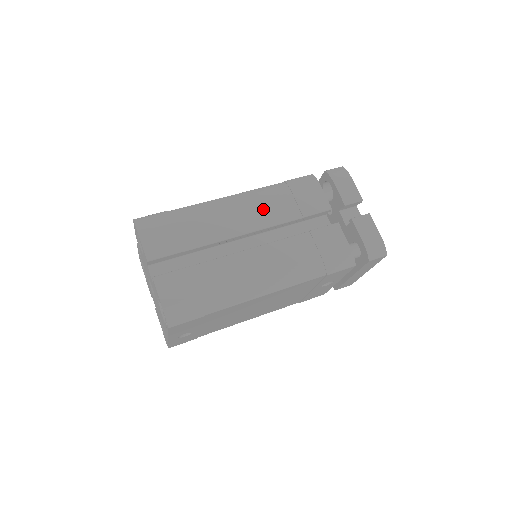
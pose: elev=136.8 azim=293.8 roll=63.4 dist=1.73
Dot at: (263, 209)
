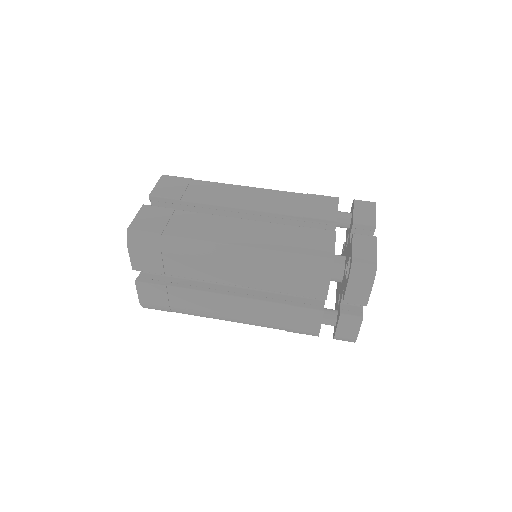
Dot at: (254, 274)
